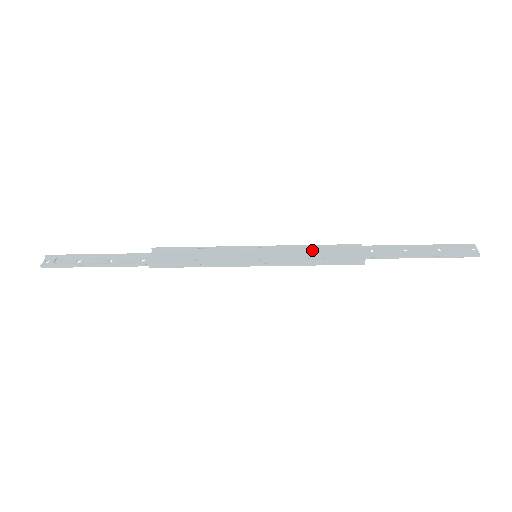
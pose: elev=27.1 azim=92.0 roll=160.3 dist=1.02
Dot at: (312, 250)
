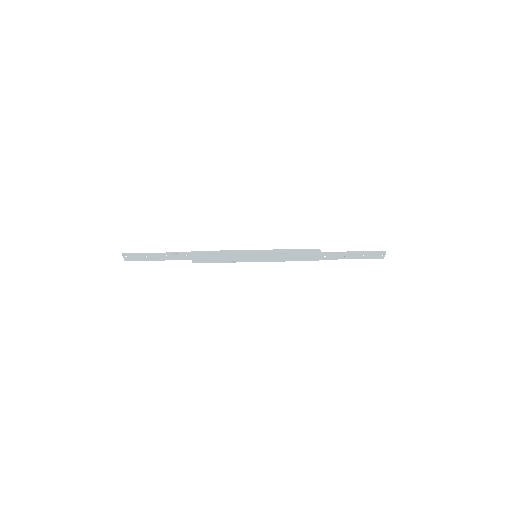
Dot at: (290, 256)
